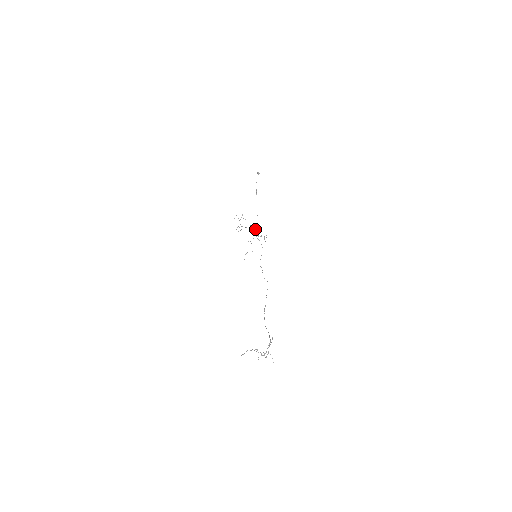
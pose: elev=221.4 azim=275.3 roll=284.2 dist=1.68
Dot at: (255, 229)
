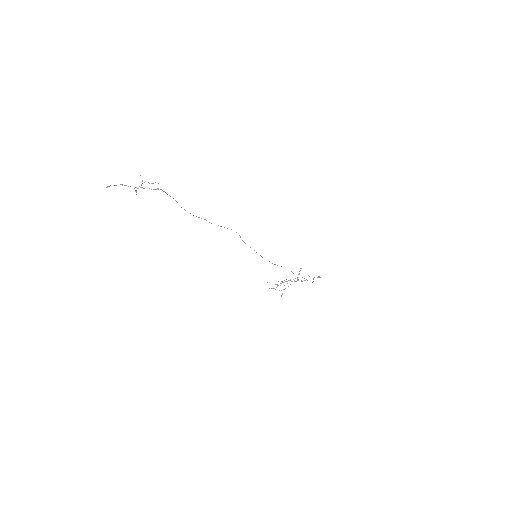
Dot at: occluded
